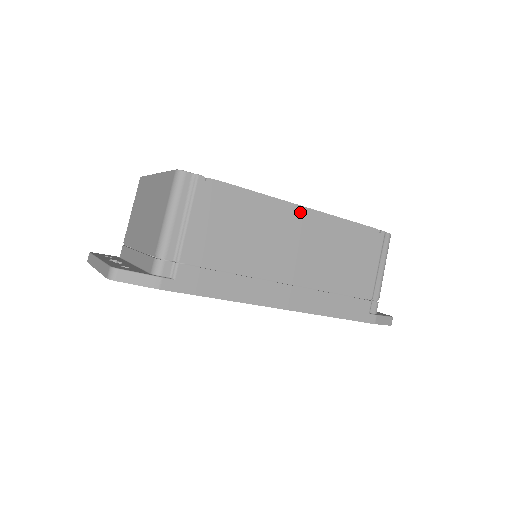
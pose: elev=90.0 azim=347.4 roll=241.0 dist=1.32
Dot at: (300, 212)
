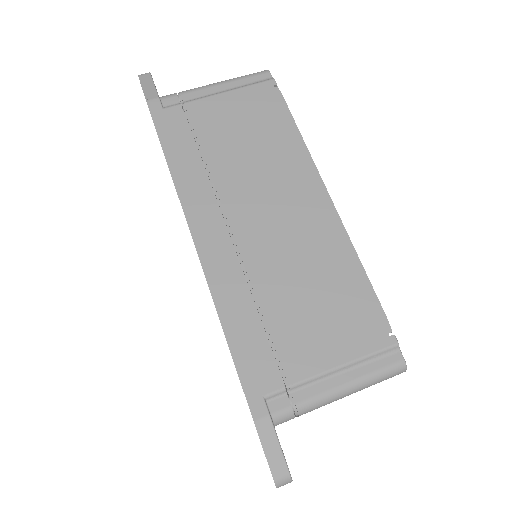
Dot at: (320, 195)
